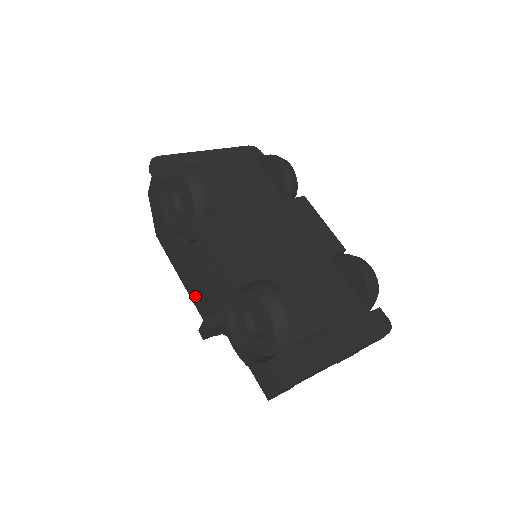
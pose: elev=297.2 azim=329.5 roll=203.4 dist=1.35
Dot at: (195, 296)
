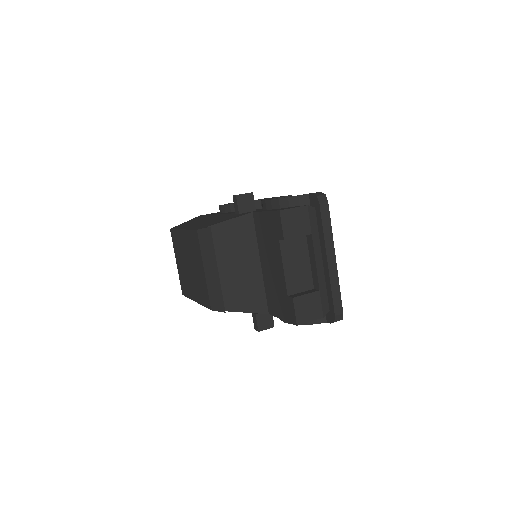
Dot at: occluded
